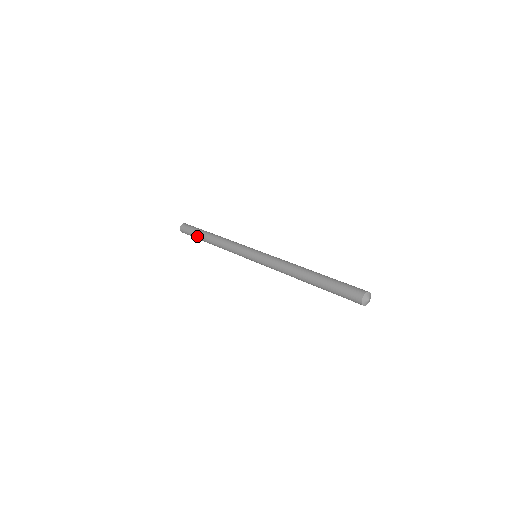
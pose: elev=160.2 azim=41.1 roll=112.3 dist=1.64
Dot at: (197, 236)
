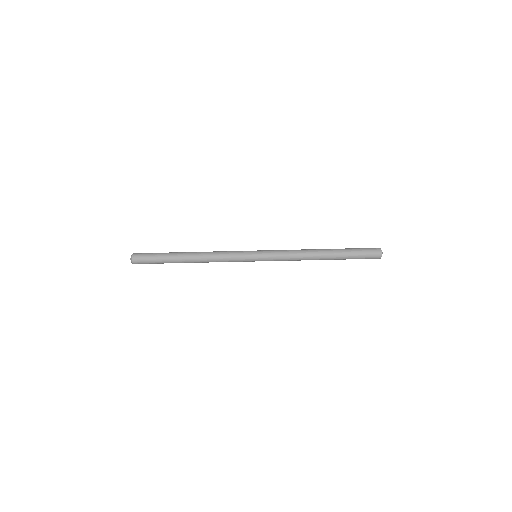
Dot at: (166, 258)
